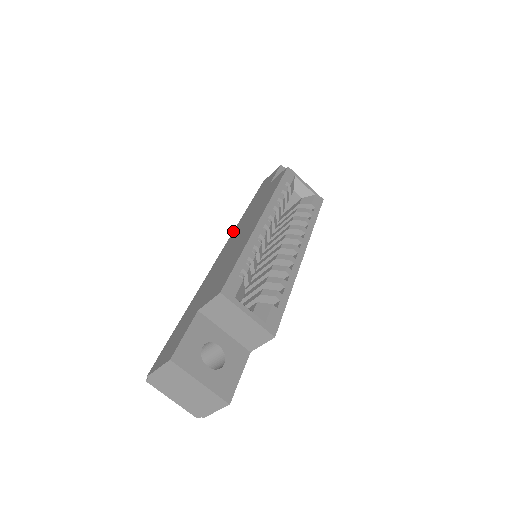
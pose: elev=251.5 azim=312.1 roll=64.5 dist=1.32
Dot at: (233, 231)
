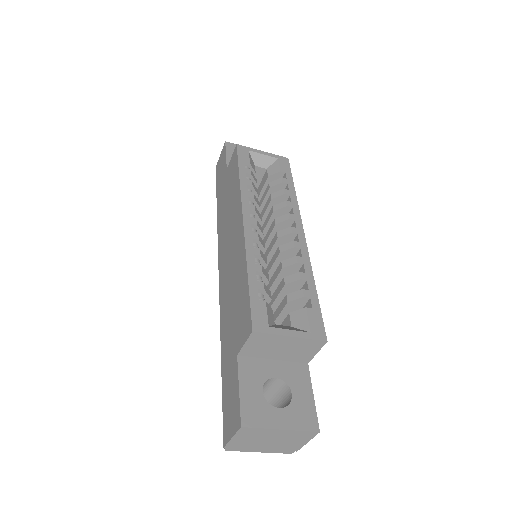
Dot at: occluded
